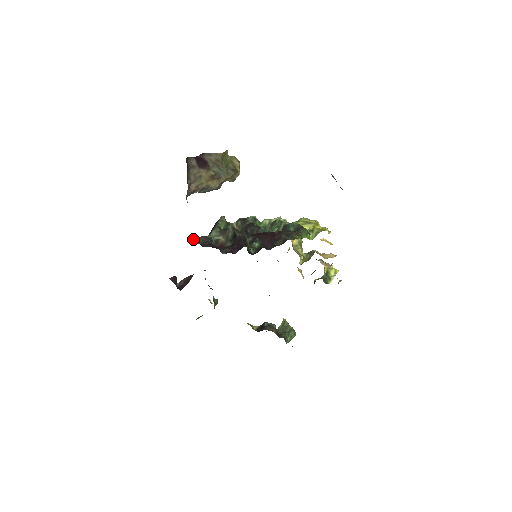
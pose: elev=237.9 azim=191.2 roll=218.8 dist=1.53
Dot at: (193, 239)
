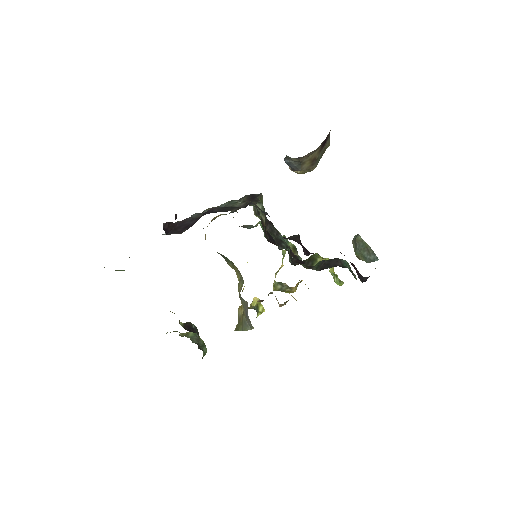
Dot at: occluded
